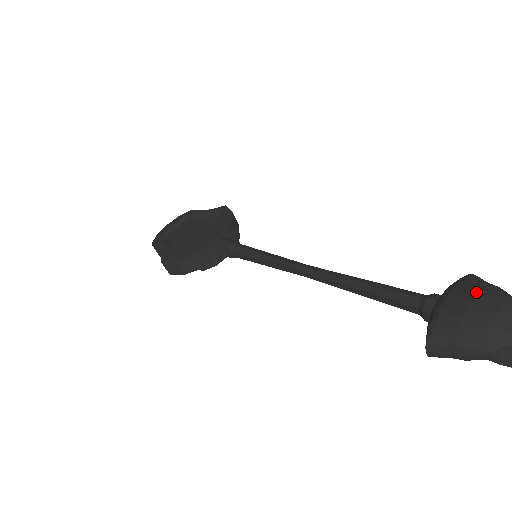
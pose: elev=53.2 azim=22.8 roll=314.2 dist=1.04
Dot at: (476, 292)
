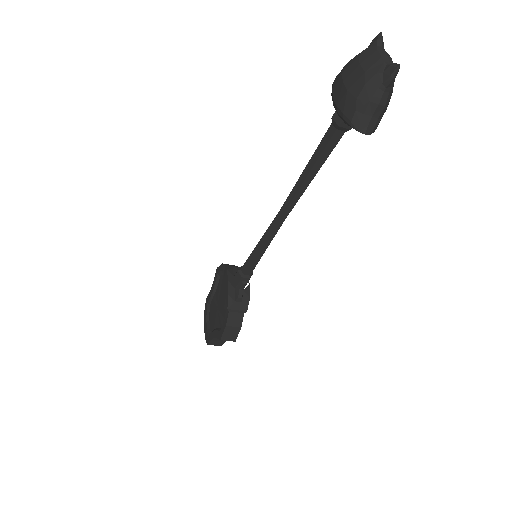
Dot at: (341, 76)
